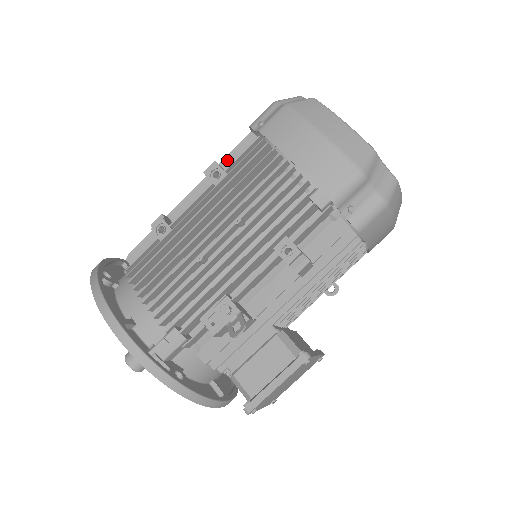
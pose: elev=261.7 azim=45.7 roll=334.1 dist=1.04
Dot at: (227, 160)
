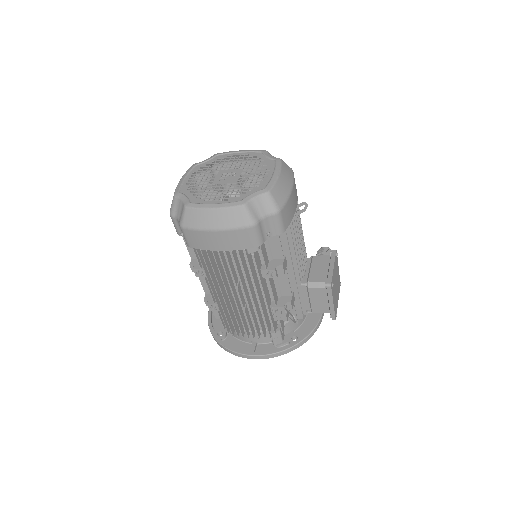
Dot at: (192, 254)
